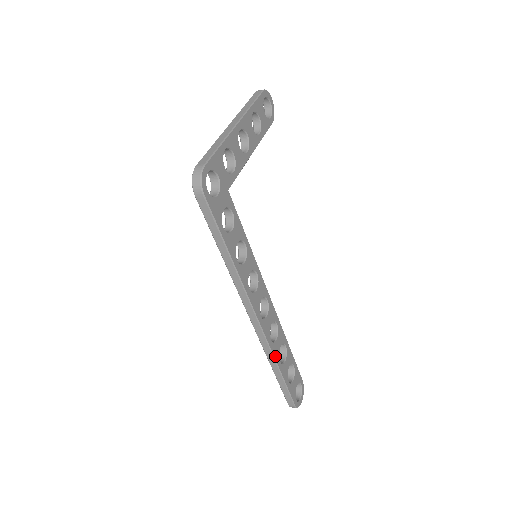
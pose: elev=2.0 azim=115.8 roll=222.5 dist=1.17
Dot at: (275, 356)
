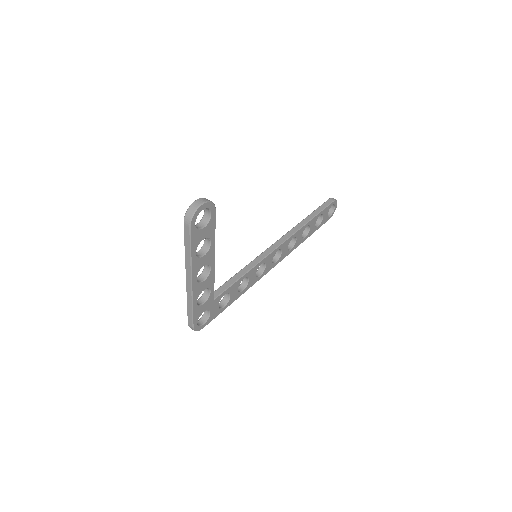
Dot at: (299, 244)
